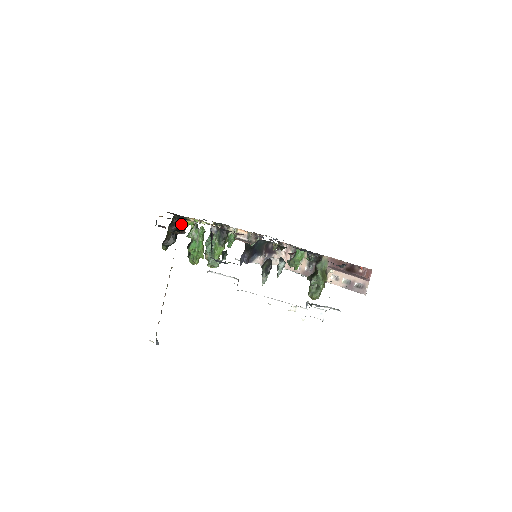
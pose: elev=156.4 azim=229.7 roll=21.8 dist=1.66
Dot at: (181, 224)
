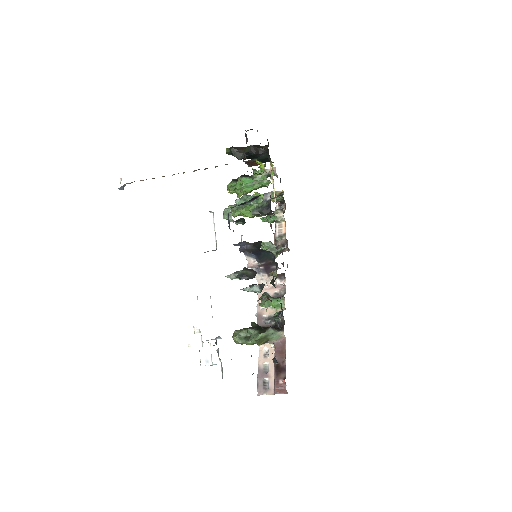
Dot at: (256, 159)
